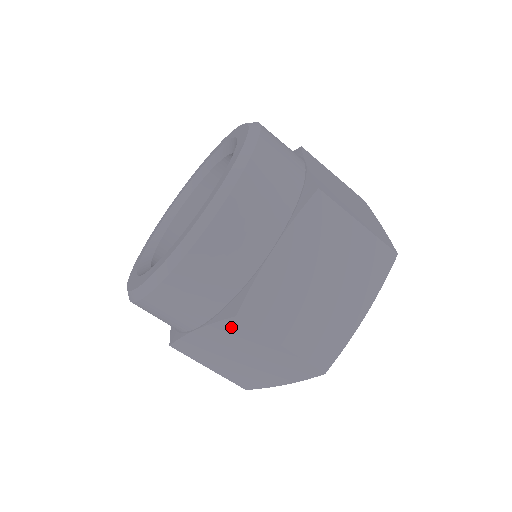
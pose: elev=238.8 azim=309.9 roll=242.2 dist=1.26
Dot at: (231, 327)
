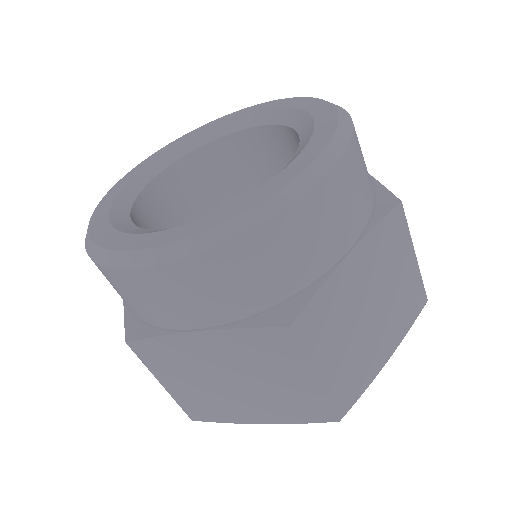
Dot at: (265, 339)
